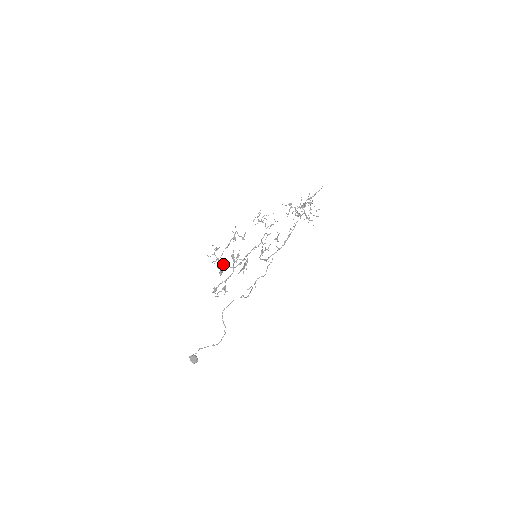
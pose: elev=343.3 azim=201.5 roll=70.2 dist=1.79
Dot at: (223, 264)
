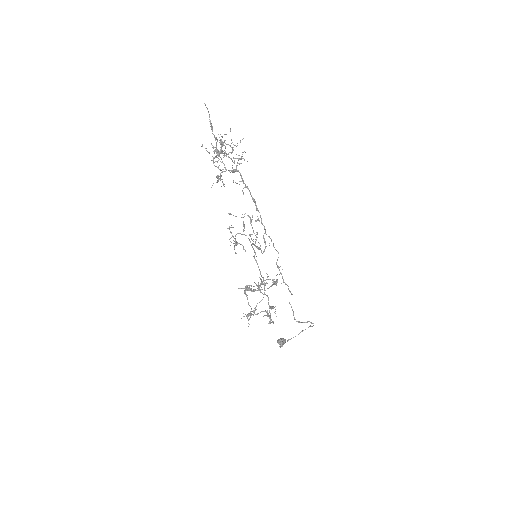
Dot at: occluded
